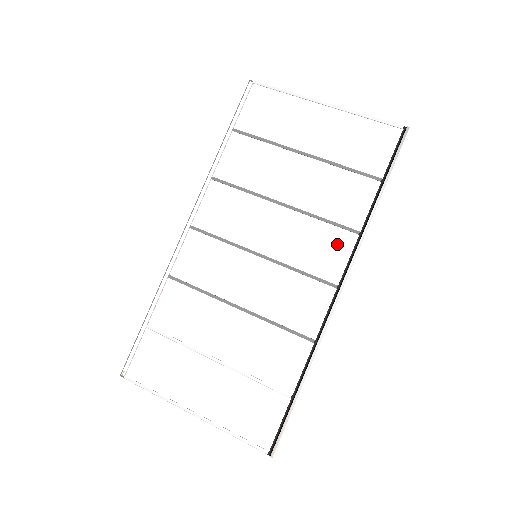
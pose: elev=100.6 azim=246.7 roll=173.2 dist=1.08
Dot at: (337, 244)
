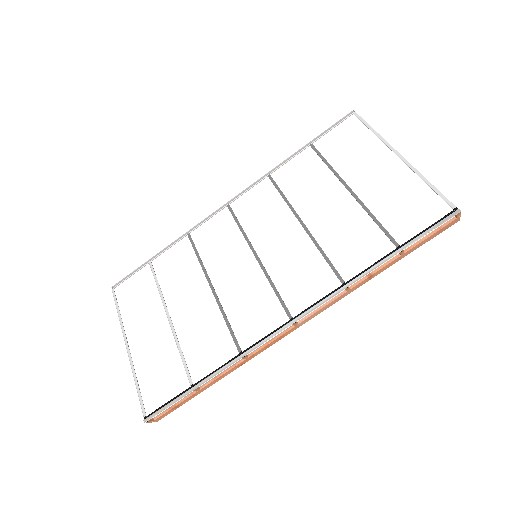
Dot at: (319, 281)
